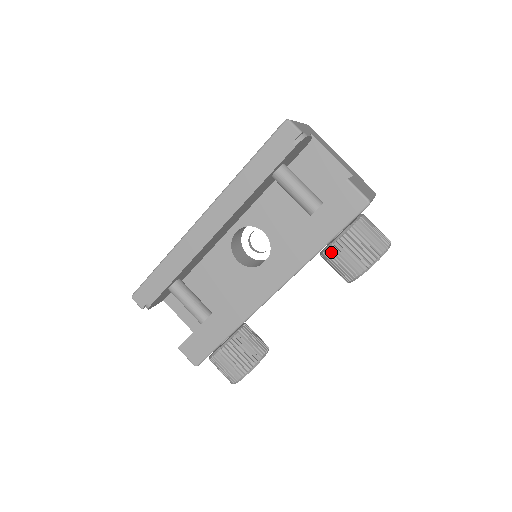
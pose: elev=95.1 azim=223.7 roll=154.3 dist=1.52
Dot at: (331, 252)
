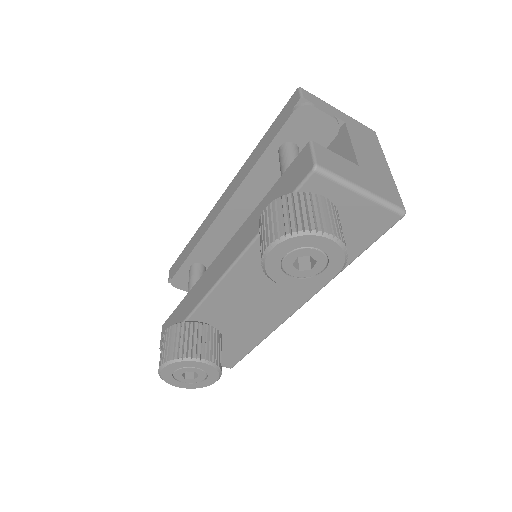
Dot at: (259, 225)
